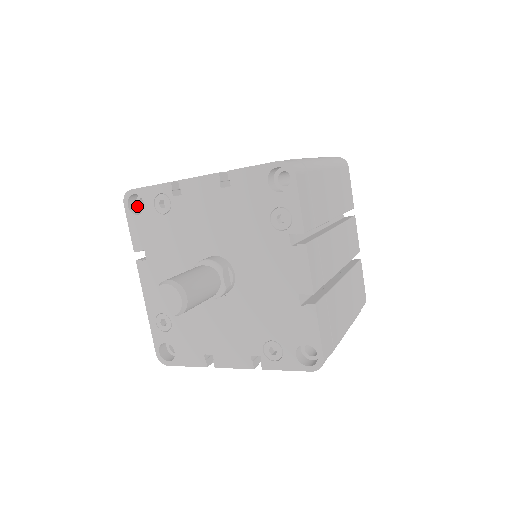
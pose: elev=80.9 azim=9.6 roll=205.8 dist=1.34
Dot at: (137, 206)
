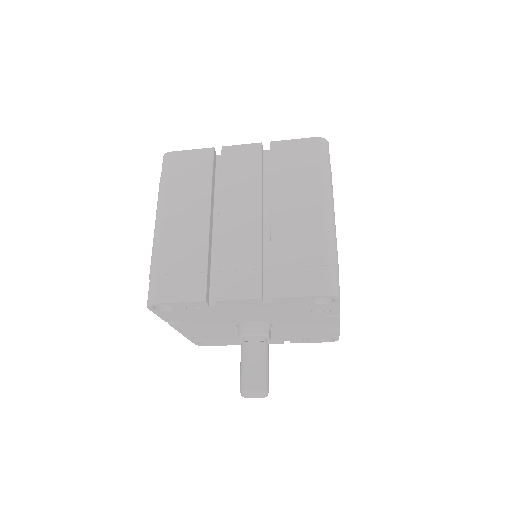
Dot at: occluded
